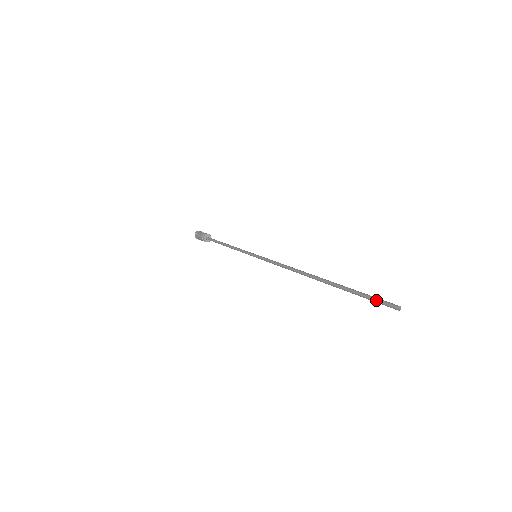
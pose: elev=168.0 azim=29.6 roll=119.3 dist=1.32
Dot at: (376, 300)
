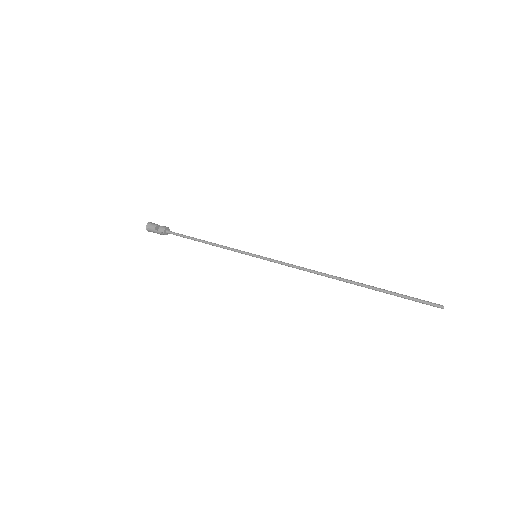
Dot at: occluded
